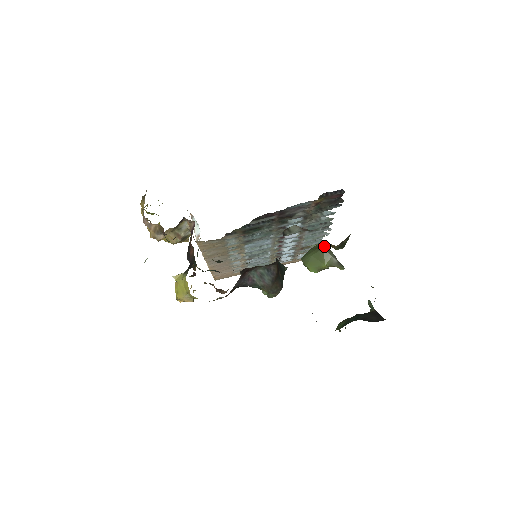
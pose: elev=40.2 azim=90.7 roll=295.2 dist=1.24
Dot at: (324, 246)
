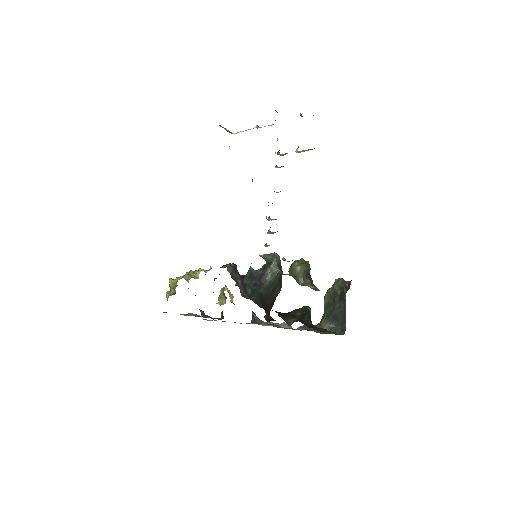
Dot at: (302, 273)
